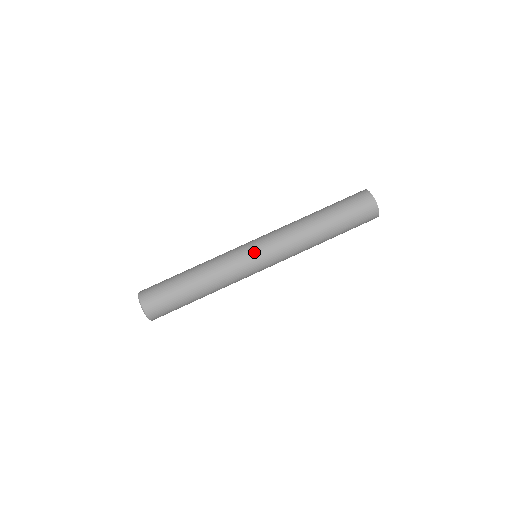
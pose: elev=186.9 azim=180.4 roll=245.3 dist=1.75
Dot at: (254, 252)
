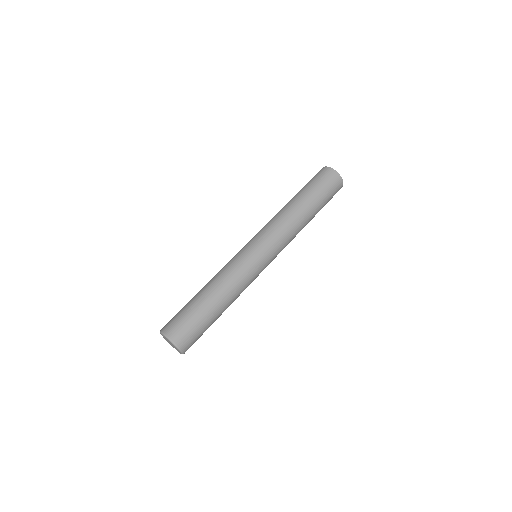
Dot at: (263, 258)
